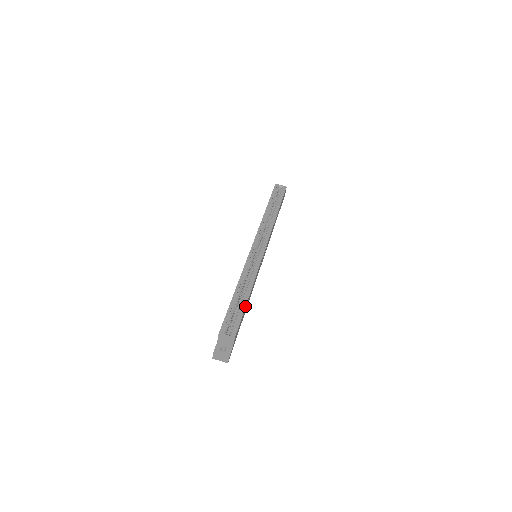
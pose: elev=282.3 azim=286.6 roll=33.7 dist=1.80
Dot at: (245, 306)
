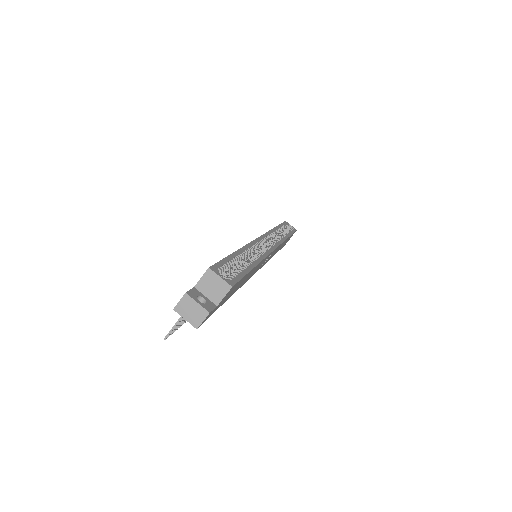
Dot at: (250, 270)
